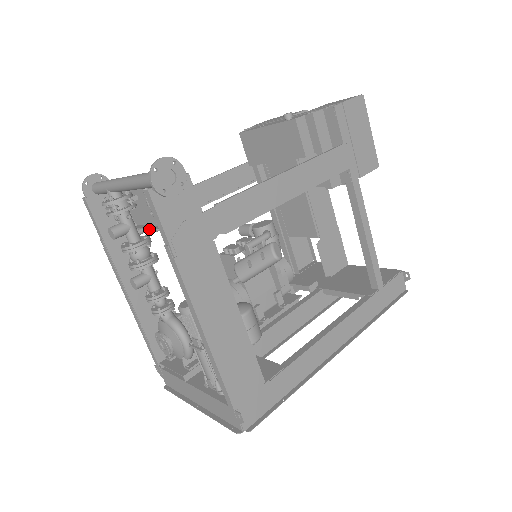
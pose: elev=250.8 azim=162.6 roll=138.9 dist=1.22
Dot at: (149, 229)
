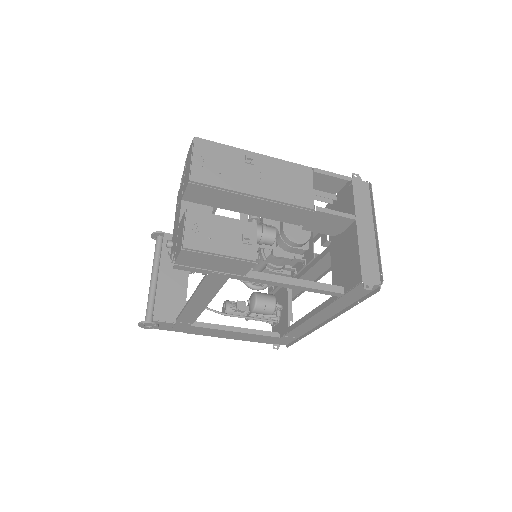
Dot at: occluded
